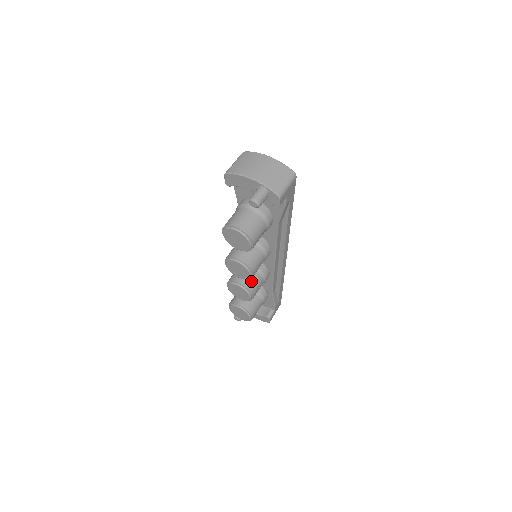
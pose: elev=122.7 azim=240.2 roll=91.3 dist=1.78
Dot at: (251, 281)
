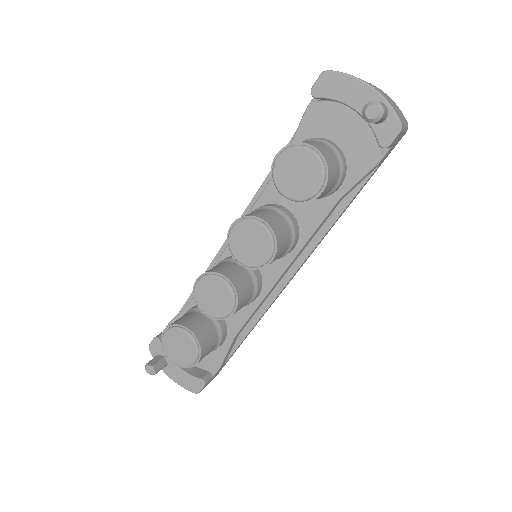
Dot at: (243, 285)
